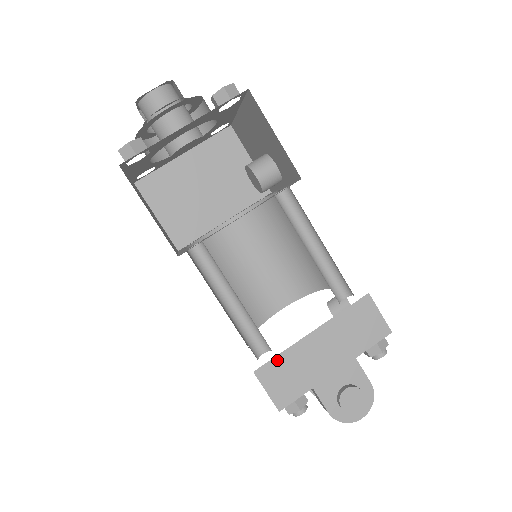
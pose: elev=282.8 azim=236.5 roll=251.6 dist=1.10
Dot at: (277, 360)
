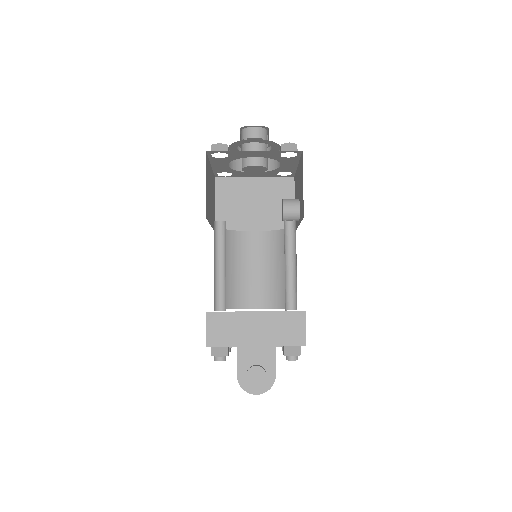
Dot at: (224, 314)
